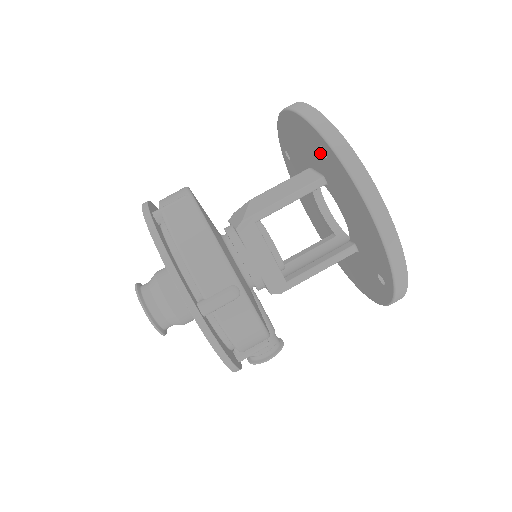
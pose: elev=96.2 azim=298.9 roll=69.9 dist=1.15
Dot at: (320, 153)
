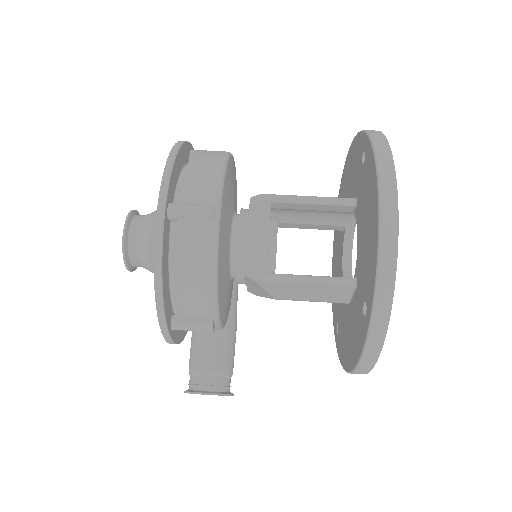
Dot at: (361, 163)
